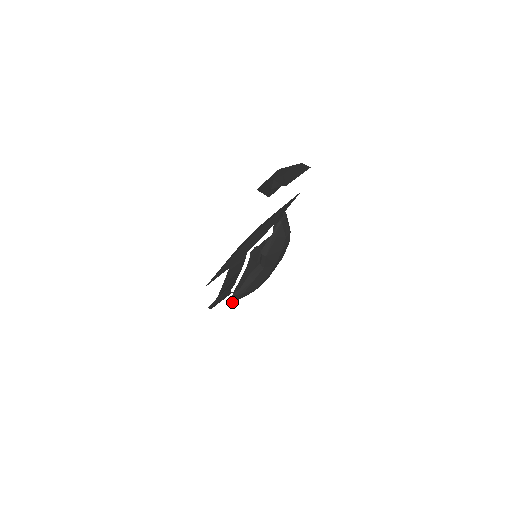
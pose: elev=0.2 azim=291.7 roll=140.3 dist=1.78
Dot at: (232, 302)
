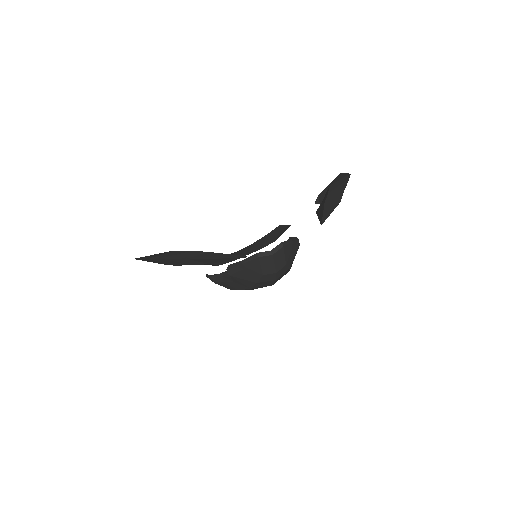
Dot at: occluded
